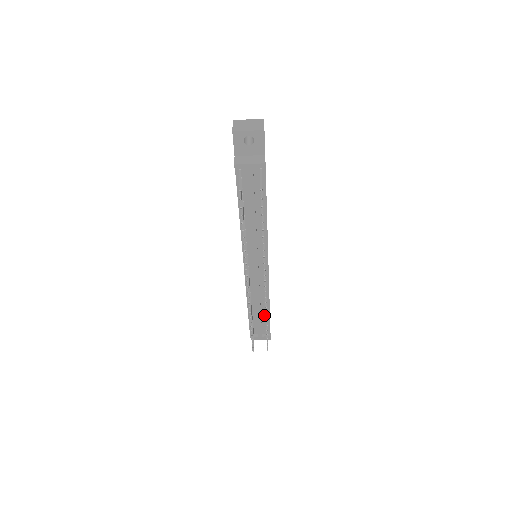
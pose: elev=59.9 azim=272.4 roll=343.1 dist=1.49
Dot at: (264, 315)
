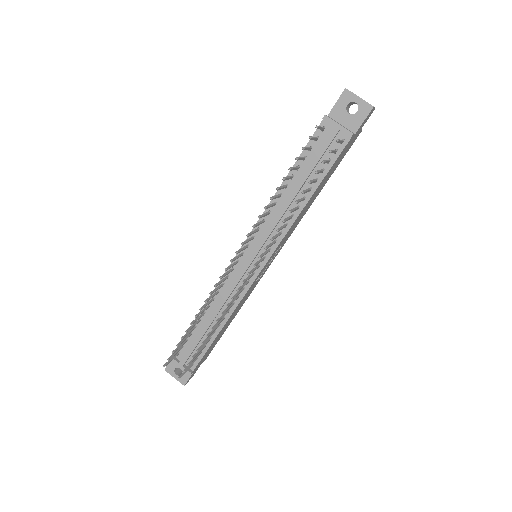
Dot at: occluded
